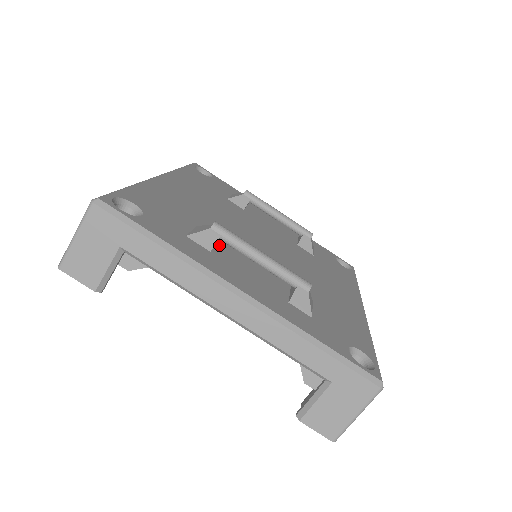
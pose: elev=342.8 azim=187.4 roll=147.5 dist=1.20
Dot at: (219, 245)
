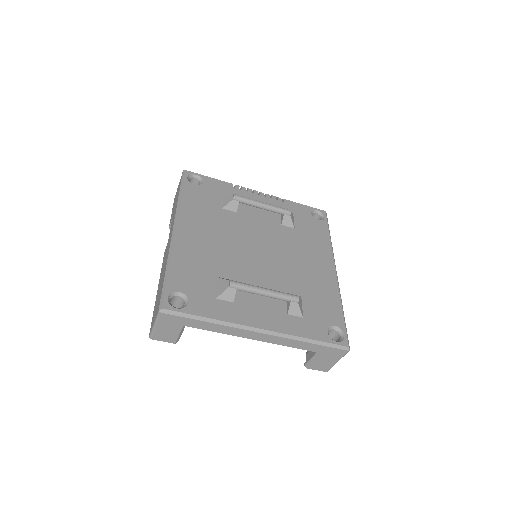
Dot at: occluded
